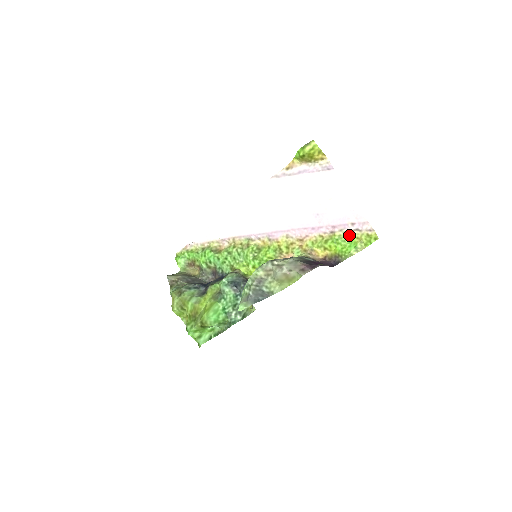
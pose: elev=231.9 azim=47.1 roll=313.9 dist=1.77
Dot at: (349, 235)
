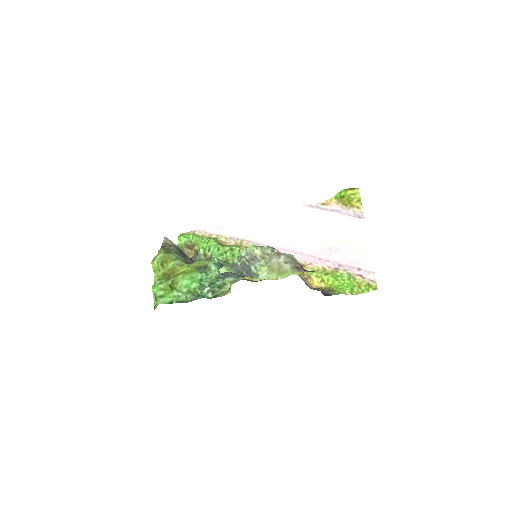
Dot at: (351, 277)
